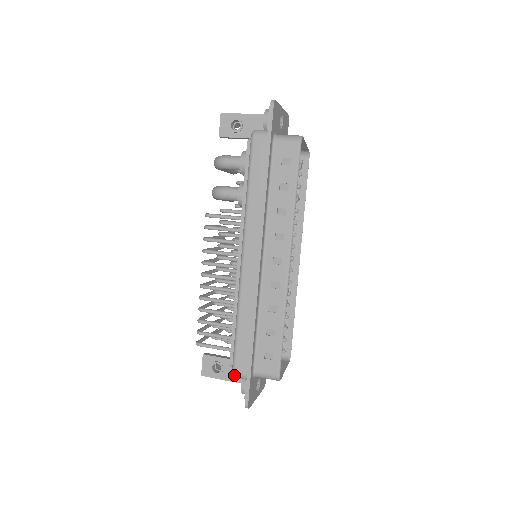
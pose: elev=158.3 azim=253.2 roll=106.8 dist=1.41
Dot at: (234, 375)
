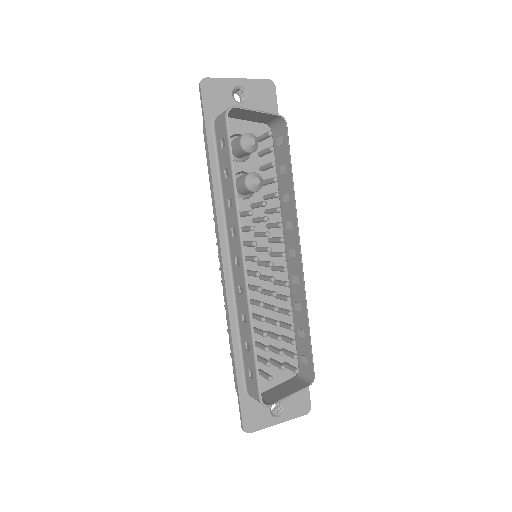
Dot at: occluded
